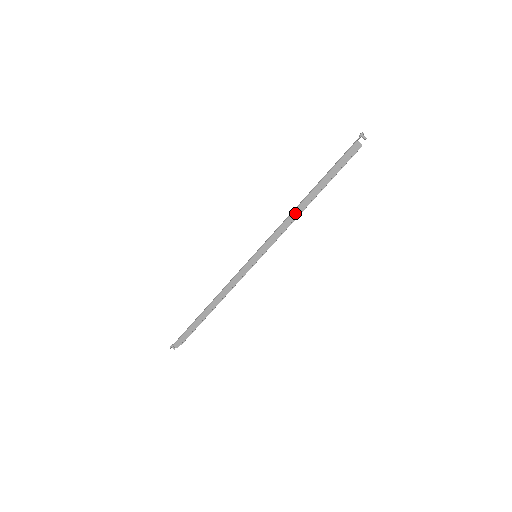
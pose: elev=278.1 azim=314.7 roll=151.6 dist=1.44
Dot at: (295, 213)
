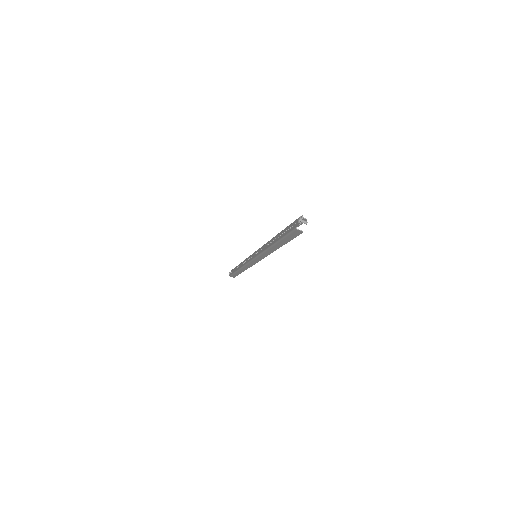
Dot at: (270, 251)
